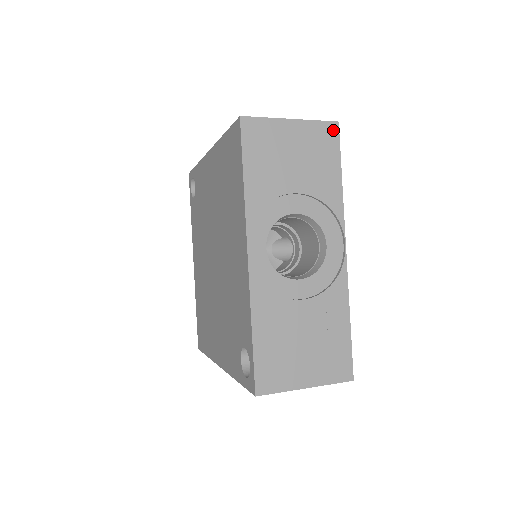
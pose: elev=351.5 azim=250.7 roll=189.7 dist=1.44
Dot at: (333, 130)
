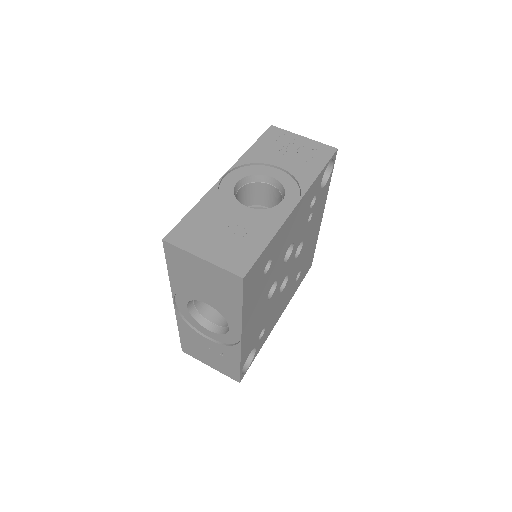
Dot at: (238, 281)
